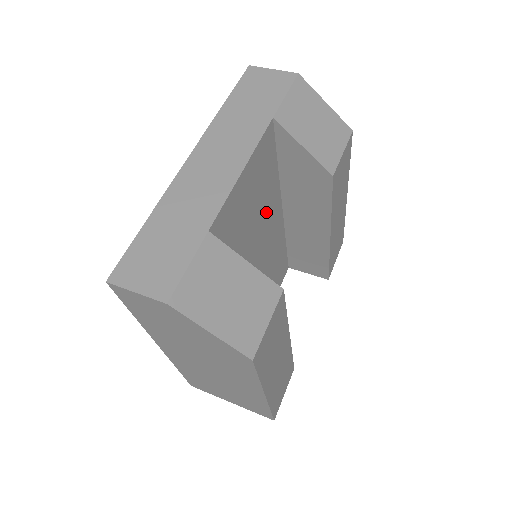
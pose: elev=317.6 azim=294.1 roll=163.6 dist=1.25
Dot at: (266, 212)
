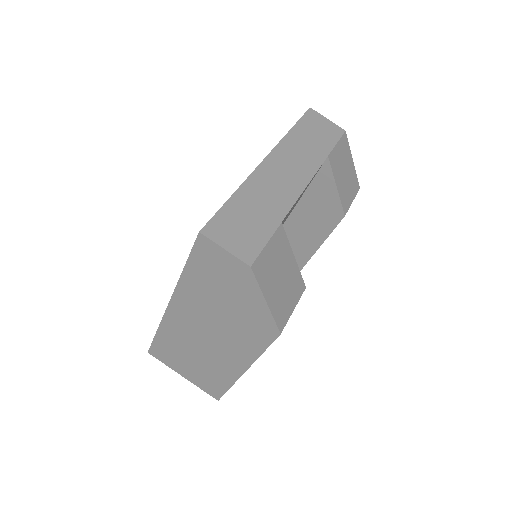
Dot at: occluded
